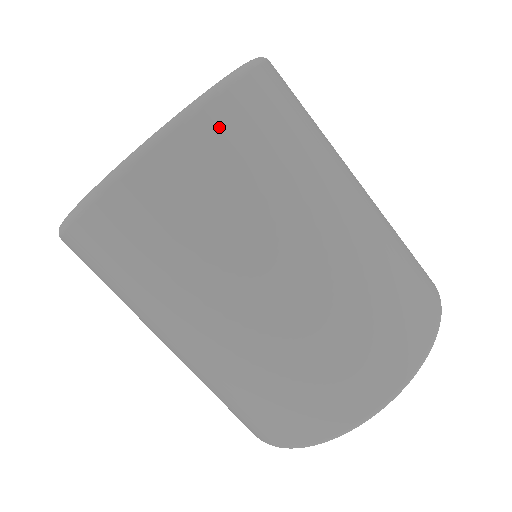
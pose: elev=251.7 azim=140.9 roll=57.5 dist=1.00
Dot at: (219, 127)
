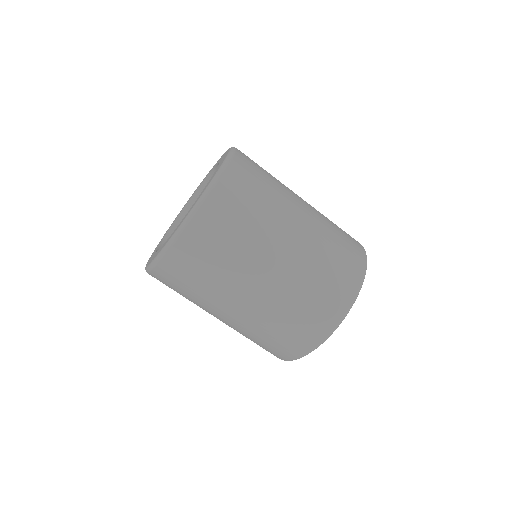
Dot at: (231, 182)
